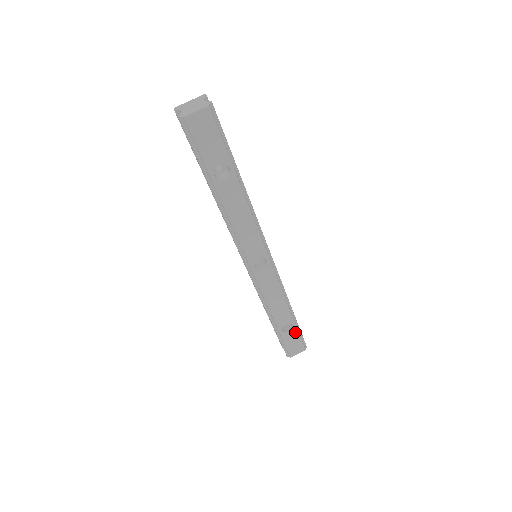
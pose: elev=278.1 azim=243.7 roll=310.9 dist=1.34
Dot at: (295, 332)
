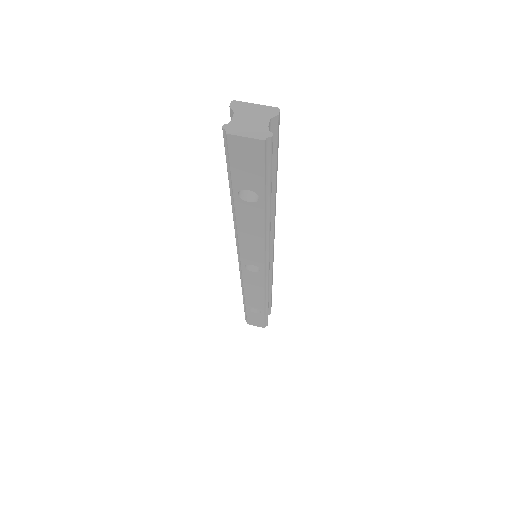
Dot at: (261, 316)
